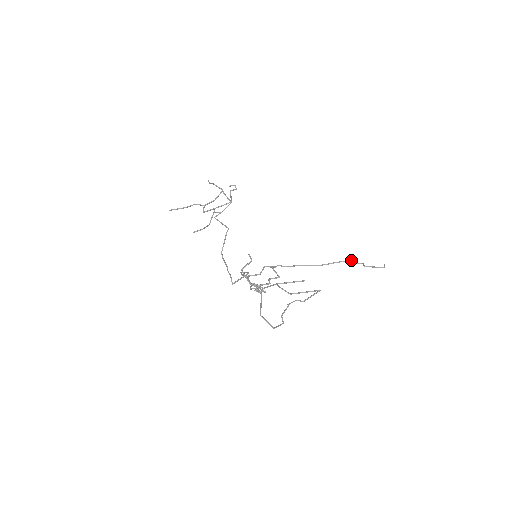
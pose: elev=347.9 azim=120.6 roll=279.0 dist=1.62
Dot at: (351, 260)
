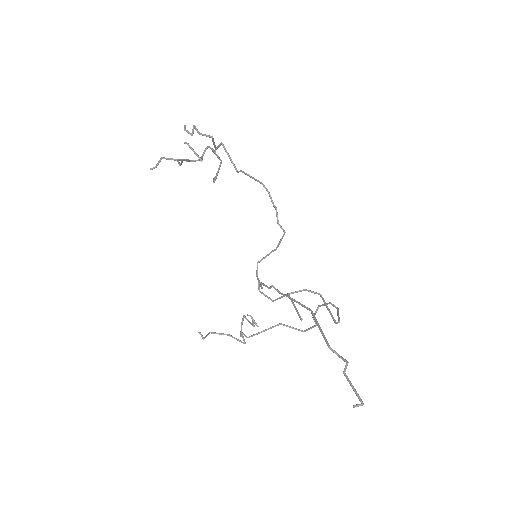
Dot at: (329, 348)
